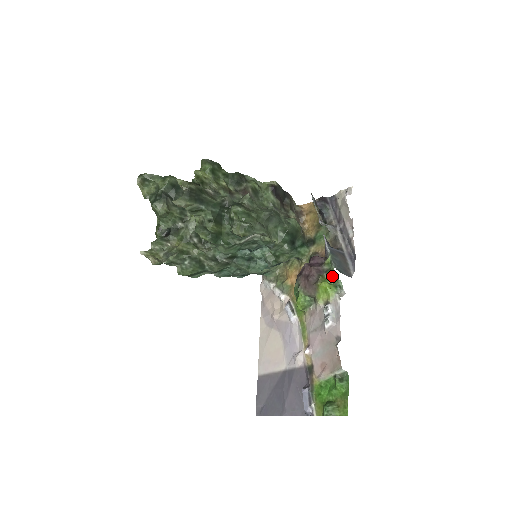
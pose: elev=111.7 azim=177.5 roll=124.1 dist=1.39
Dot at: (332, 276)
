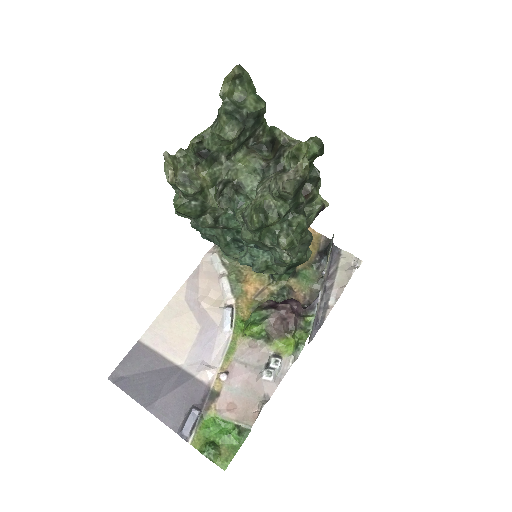
Dot at: (304, 339)
